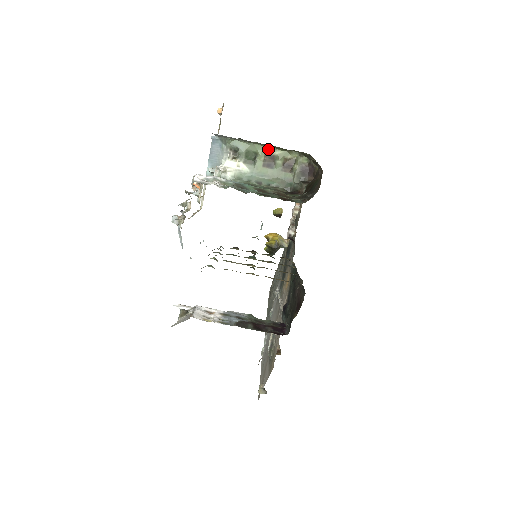
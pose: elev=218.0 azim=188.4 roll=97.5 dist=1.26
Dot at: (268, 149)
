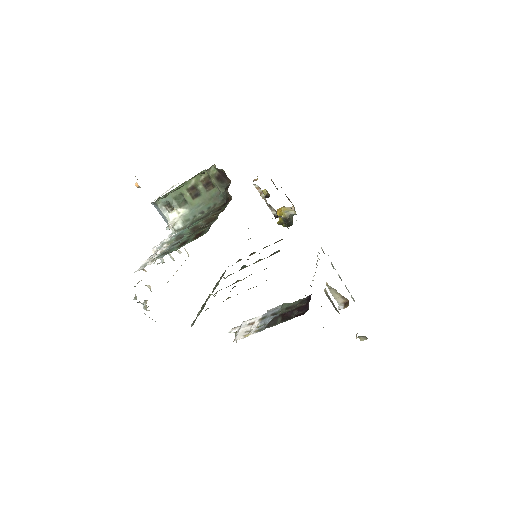
Dot at: (185, 185)
